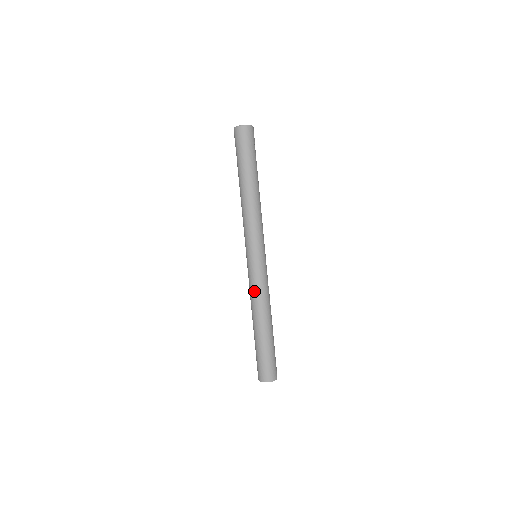
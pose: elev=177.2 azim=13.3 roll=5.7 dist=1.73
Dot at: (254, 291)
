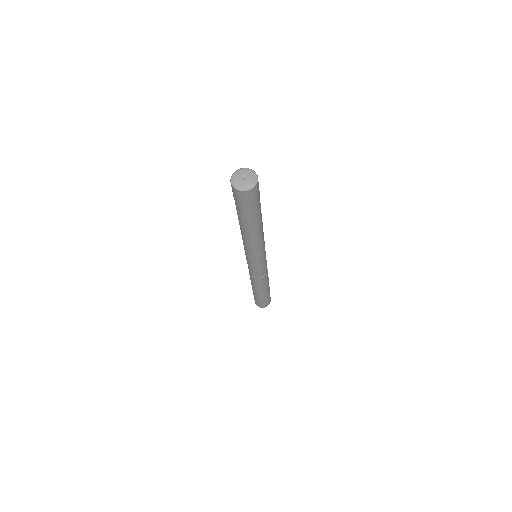
Dot at: (263, 278)
